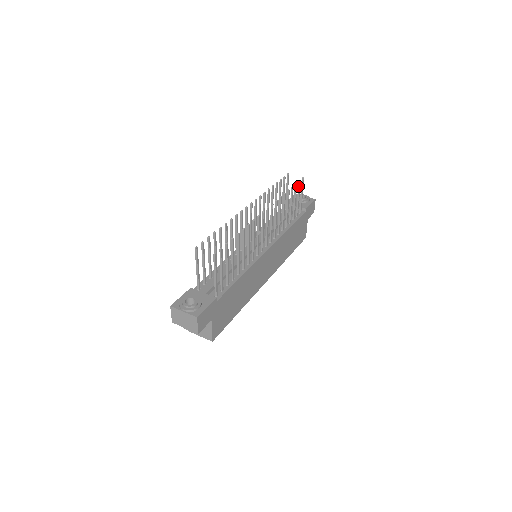
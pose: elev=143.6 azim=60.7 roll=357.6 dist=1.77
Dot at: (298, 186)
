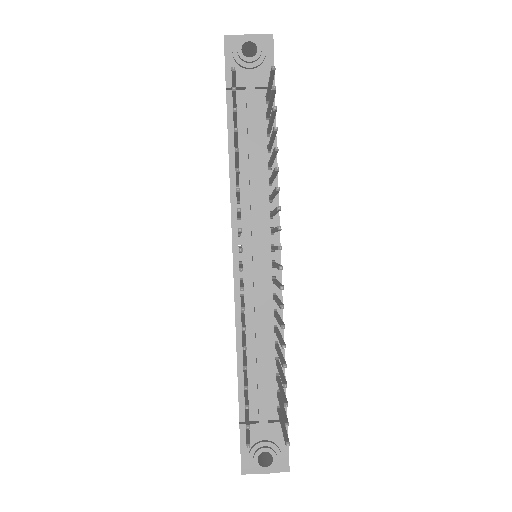
Dot at: (271, 95)
